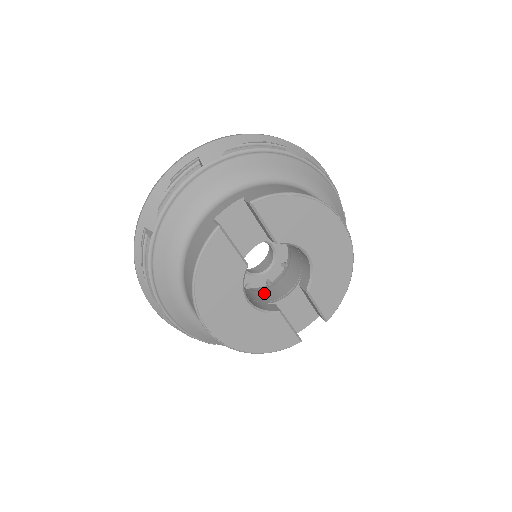
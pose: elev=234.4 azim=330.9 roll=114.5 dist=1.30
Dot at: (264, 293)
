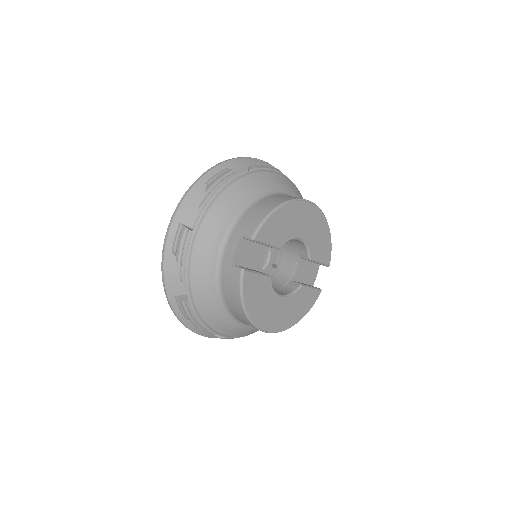
Dot at: (278, 277)
